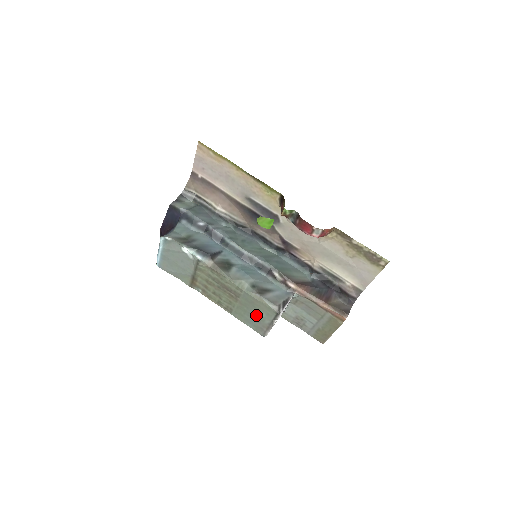
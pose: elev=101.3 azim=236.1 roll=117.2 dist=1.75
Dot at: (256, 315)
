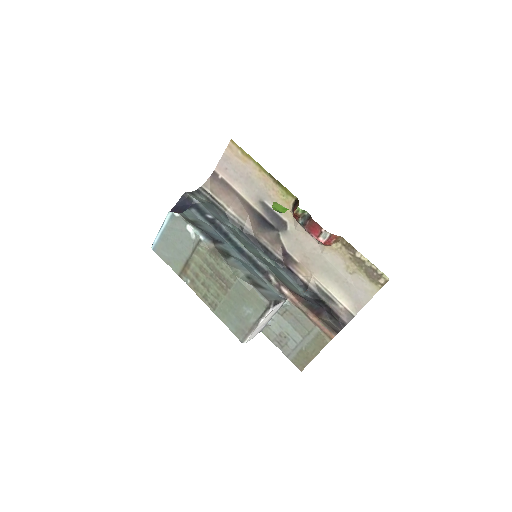
Dot at: (242, 312)
